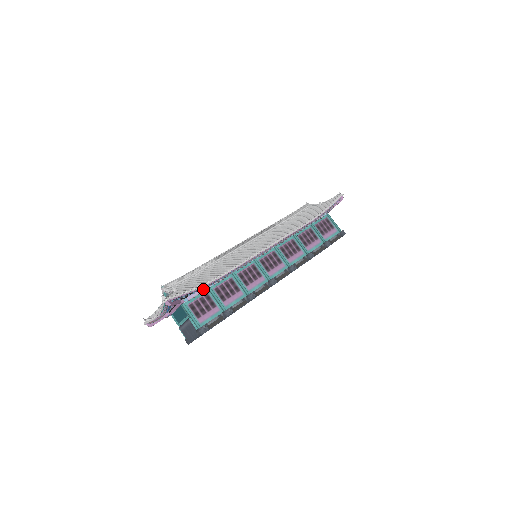
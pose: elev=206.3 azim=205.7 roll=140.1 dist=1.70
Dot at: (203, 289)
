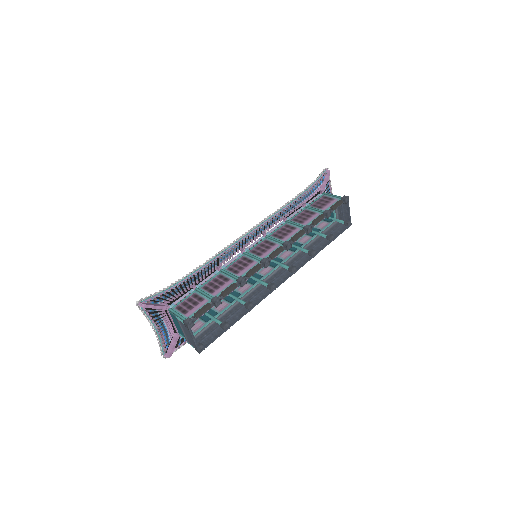
Dot at: (190, 292)
